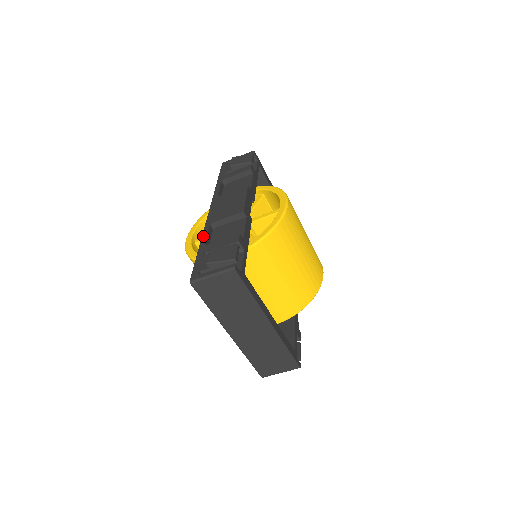
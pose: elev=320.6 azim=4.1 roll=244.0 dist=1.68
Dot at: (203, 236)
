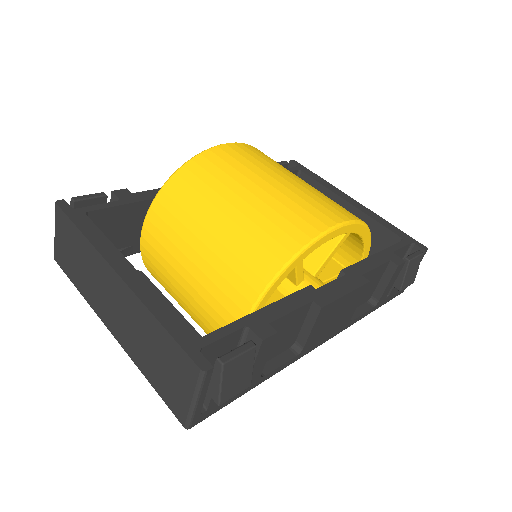
Dot at: occluded
